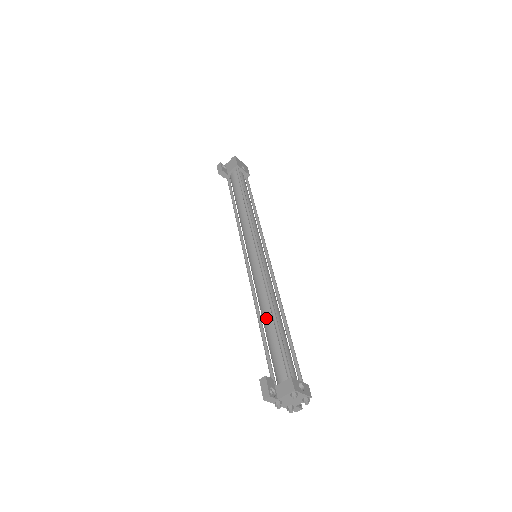
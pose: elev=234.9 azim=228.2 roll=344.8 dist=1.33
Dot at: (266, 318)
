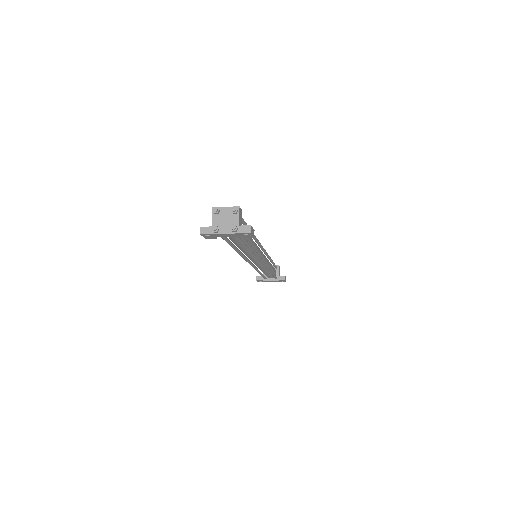
Dot at: occluded
